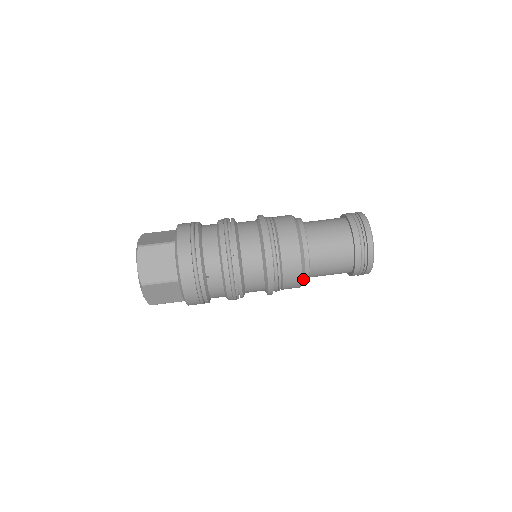
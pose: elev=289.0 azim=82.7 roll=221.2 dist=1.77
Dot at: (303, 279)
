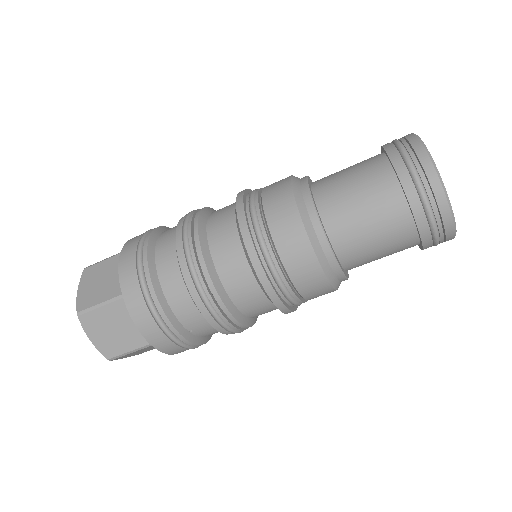
Dot at: (338, 285)
